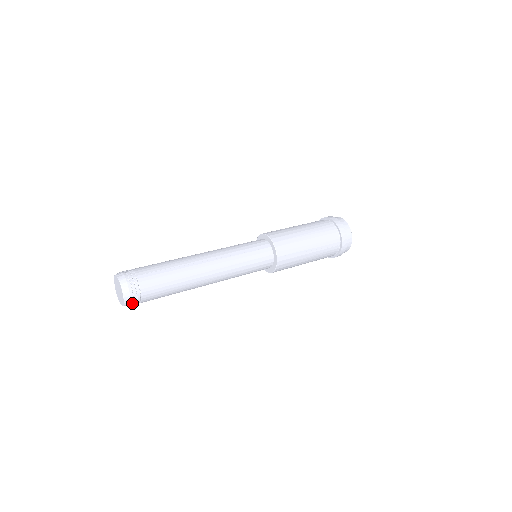
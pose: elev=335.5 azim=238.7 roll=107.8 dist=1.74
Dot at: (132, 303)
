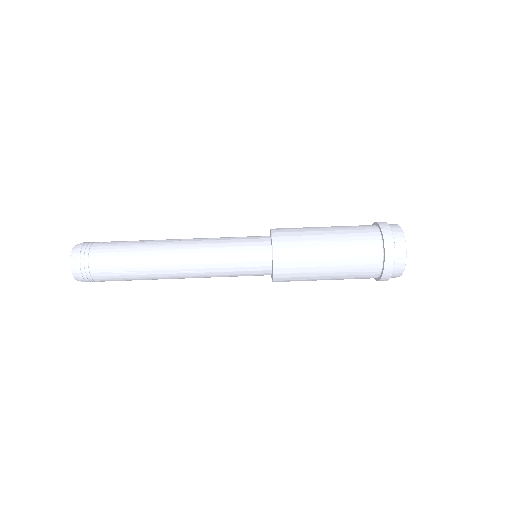
Dot at: occluded
